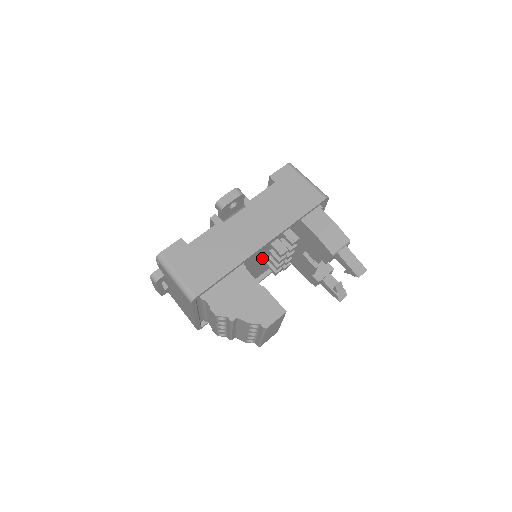
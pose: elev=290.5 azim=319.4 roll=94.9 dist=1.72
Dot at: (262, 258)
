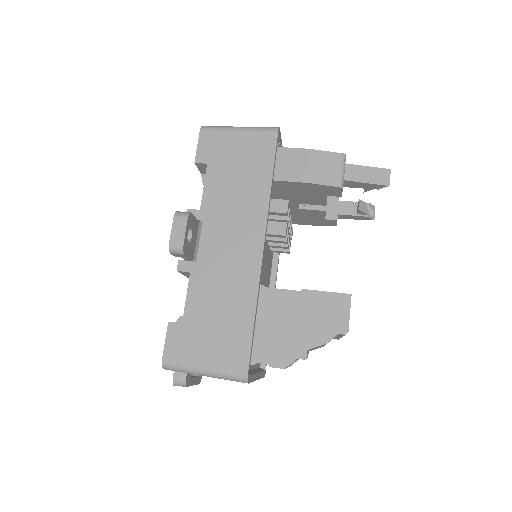
Dot at: (264, 253)
